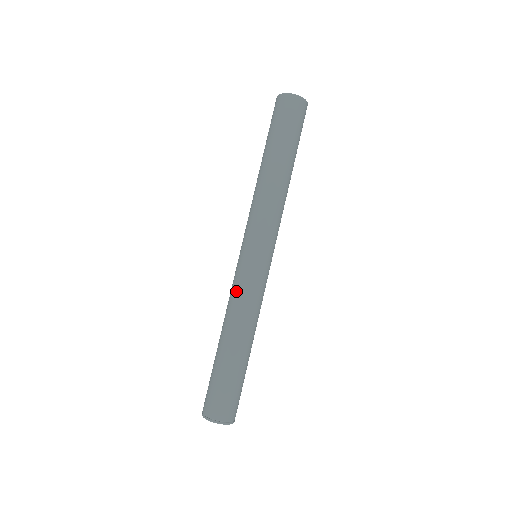
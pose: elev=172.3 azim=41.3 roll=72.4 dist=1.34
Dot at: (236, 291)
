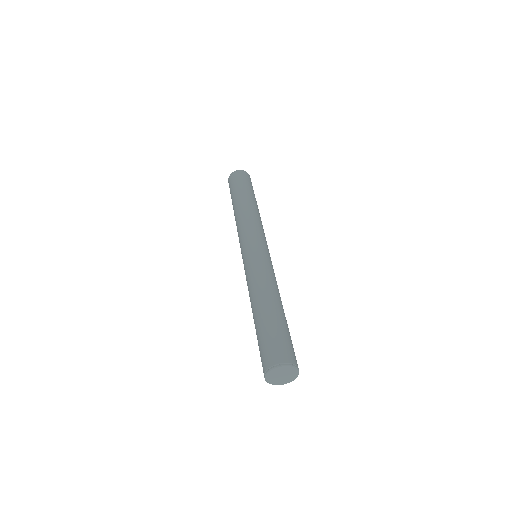
Dot at: occluded
